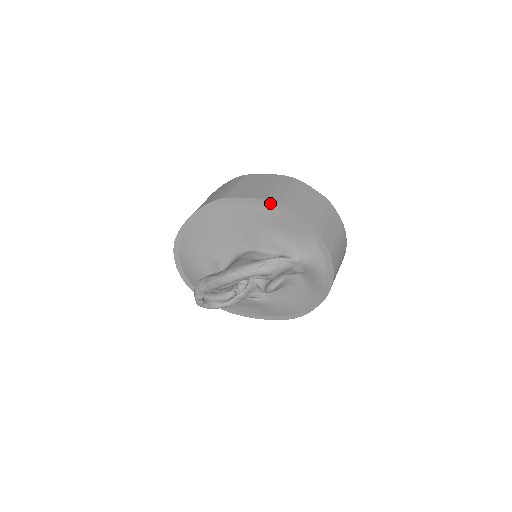
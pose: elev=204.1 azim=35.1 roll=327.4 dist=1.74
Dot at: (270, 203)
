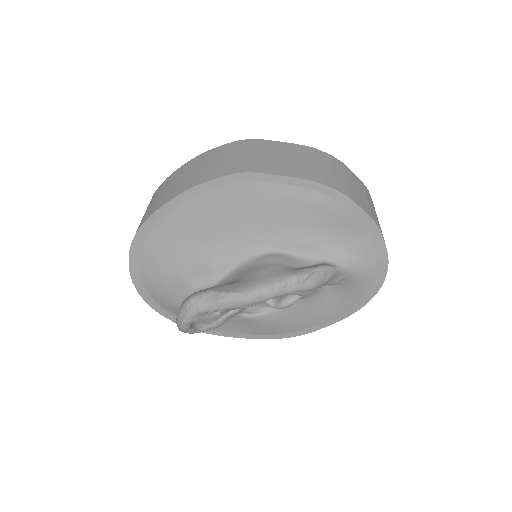
Dot at: (324, 188)
